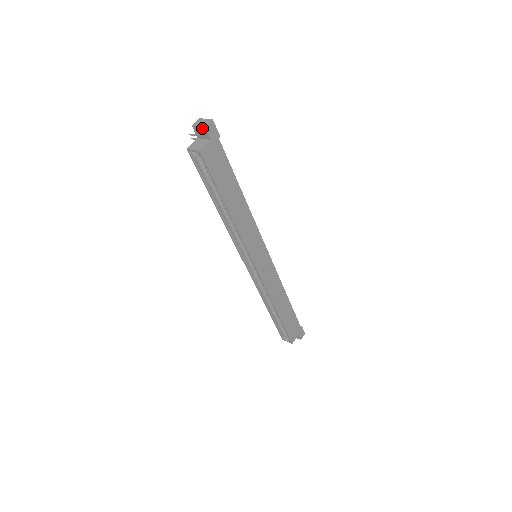
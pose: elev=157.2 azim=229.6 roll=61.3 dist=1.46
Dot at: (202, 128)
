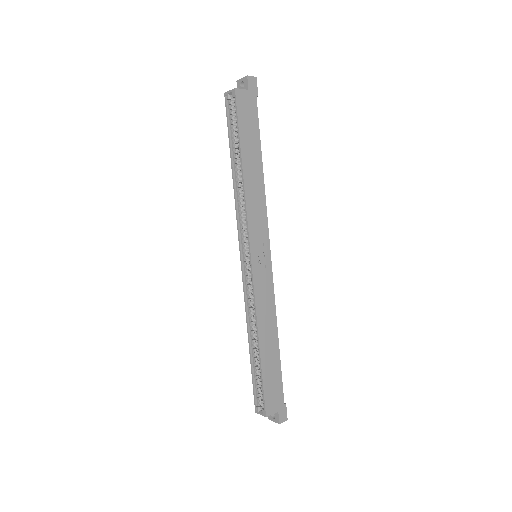
Dot at: (244, 78)
